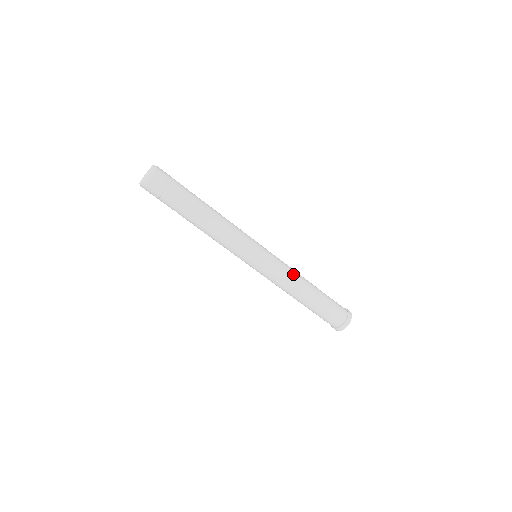
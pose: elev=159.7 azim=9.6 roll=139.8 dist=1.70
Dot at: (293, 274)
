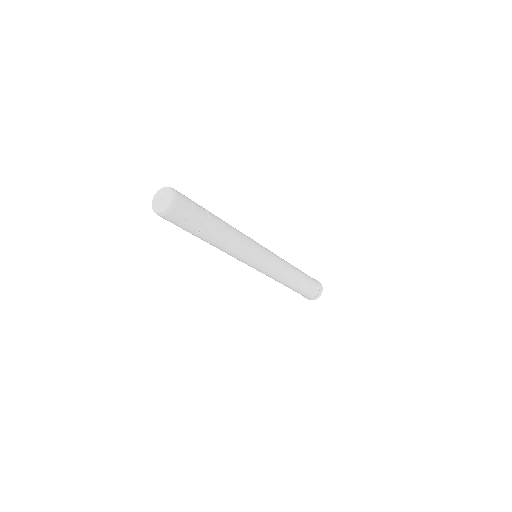
Dot at: (283, 259)
